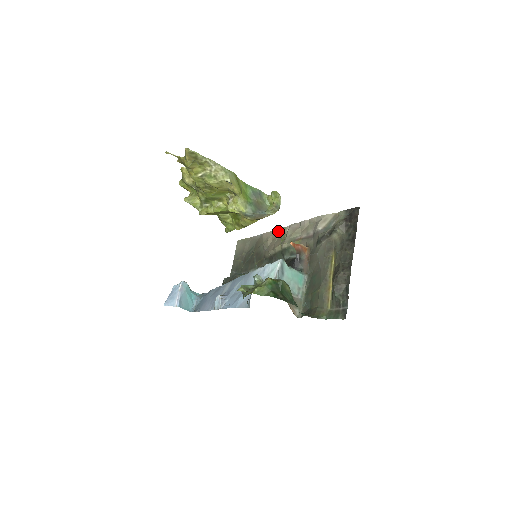
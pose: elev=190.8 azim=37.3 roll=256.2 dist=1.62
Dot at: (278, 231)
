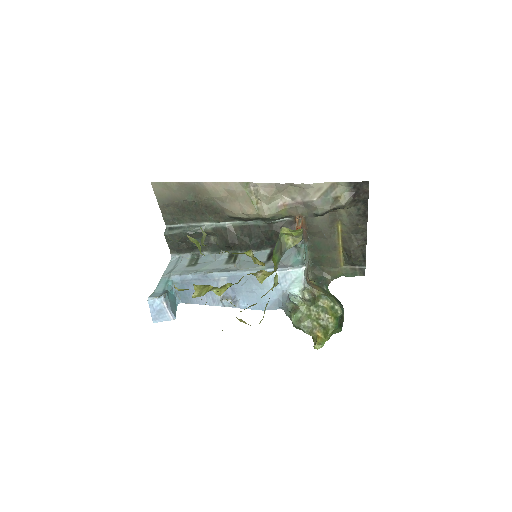
Dot at: (235, 186)
